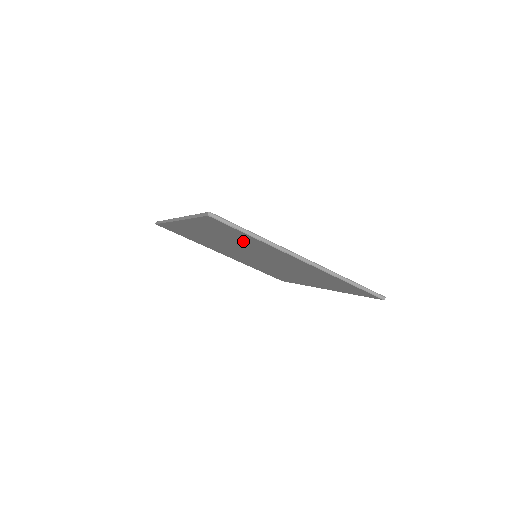
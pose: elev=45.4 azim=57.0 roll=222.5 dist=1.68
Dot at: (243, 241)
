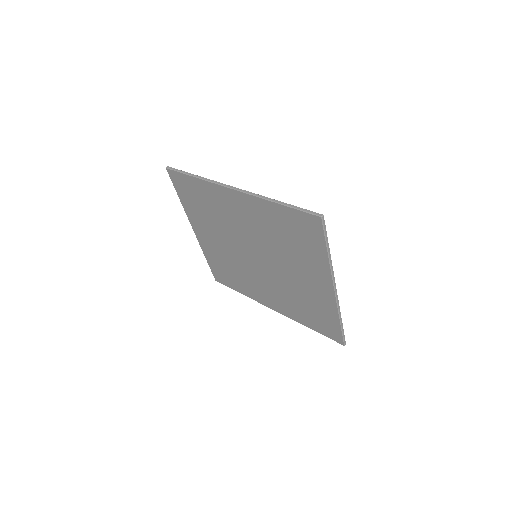
Dot at: (294, 246)
